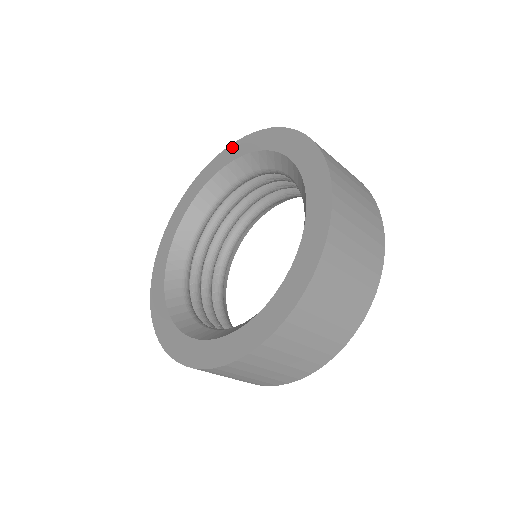
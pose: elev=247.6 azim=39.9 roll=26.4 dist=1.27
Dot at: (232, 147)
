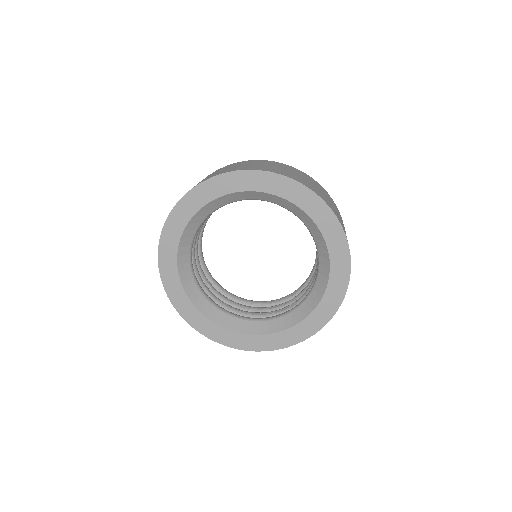
Dot at: (179, 207)
